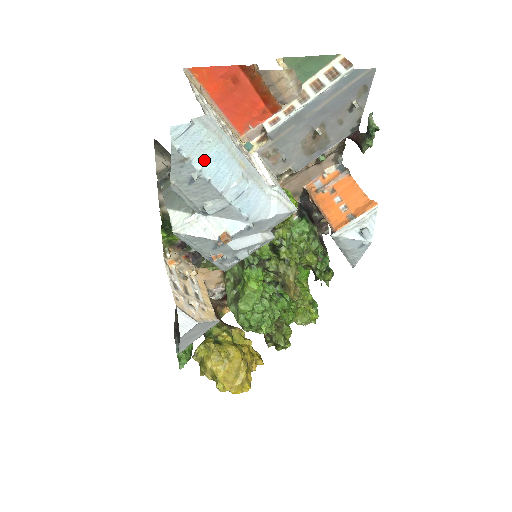
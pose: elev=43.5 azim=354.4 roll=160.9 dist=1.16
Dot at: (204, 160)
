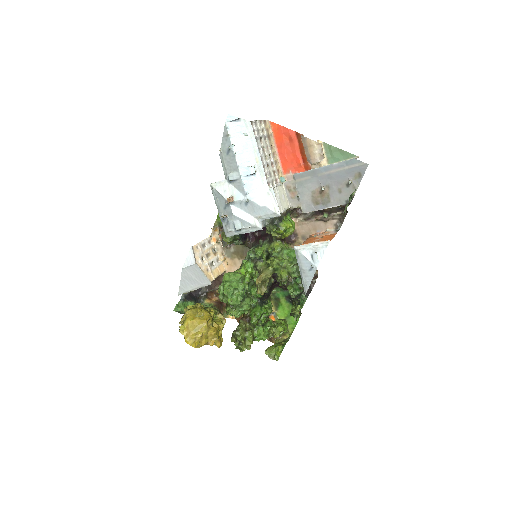
Dot at: (237, 142)
